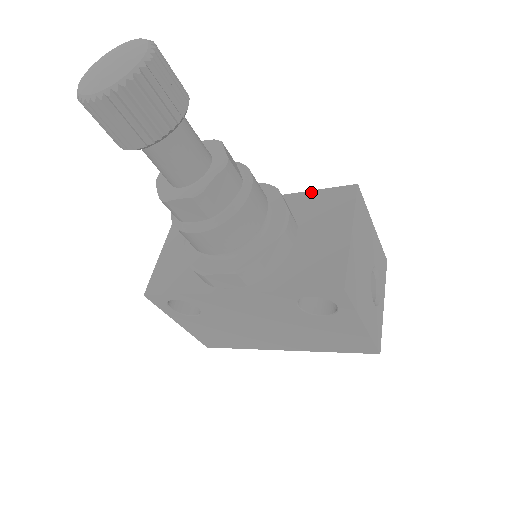
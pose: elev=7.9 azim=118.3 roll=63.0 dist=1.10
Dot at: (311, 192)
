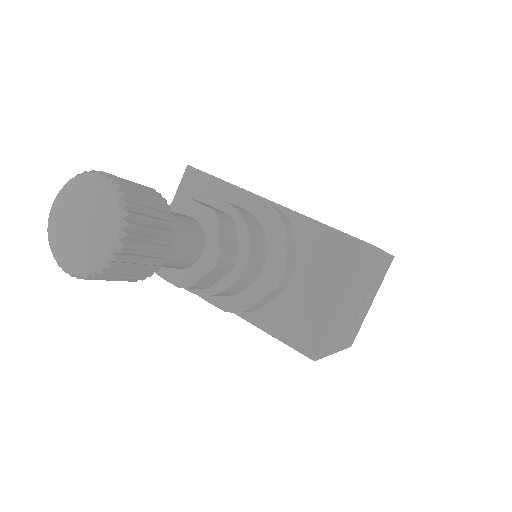
Dot at: (322, 226)
